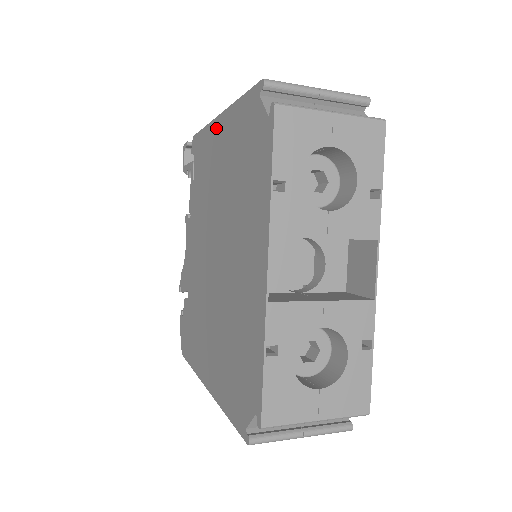
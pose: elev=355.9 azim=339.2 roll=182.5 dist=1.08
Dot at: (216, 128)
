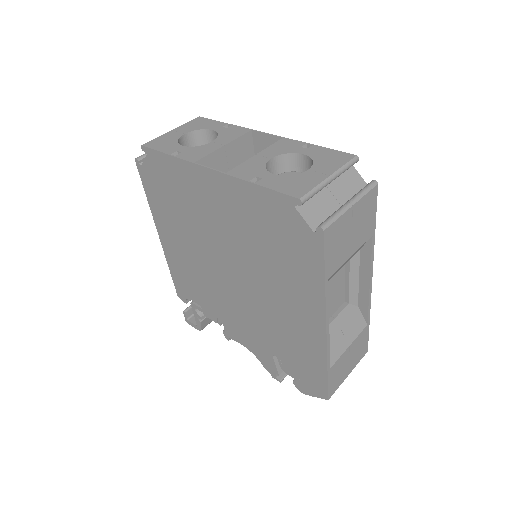
Dot at: (165, 244)
